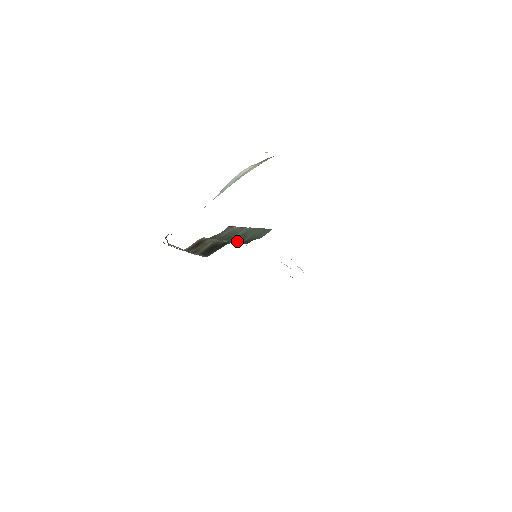
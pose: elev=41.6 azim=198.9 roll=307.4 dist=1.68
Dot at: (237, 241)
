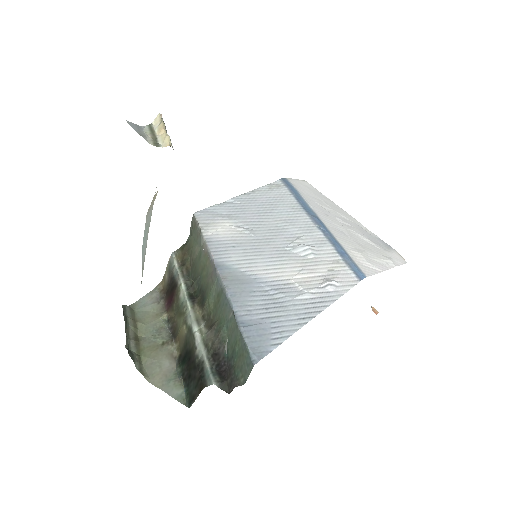
Dot at: (214, 360)
